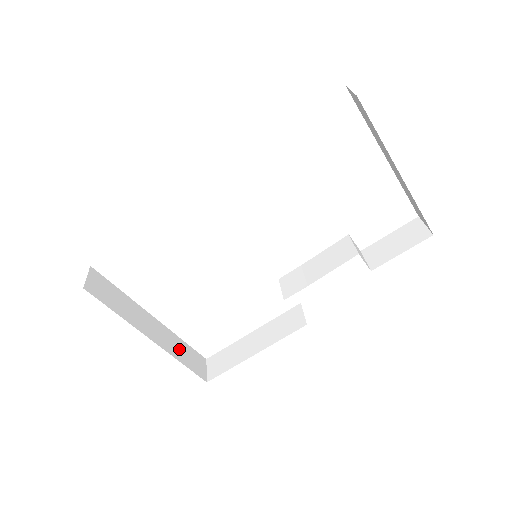
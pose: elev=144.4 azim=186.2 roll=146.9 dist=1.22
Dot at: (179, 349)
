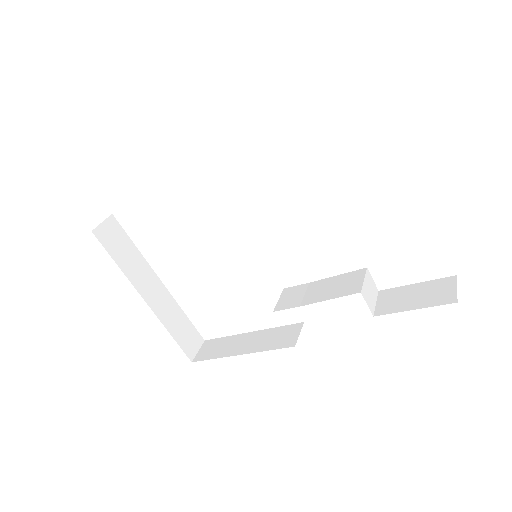
Dot at: (175, 320)
